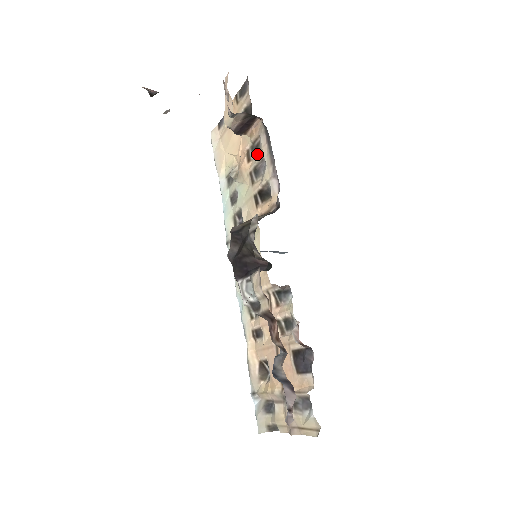
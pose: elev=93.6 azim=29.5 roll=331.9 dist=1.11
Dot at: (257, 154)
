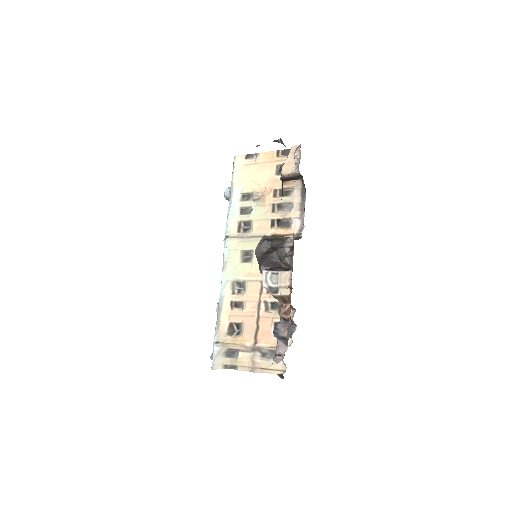
Dot at: (286, 197)
